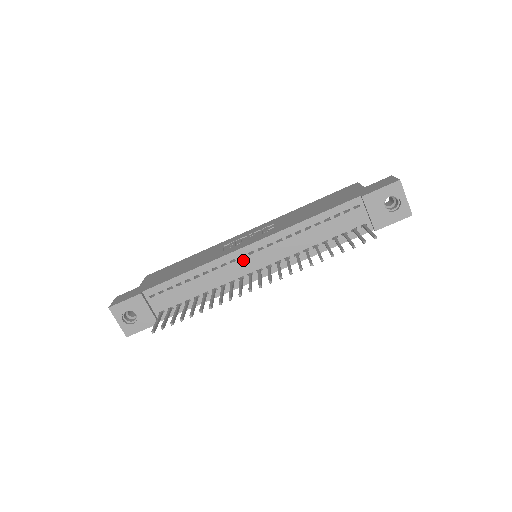
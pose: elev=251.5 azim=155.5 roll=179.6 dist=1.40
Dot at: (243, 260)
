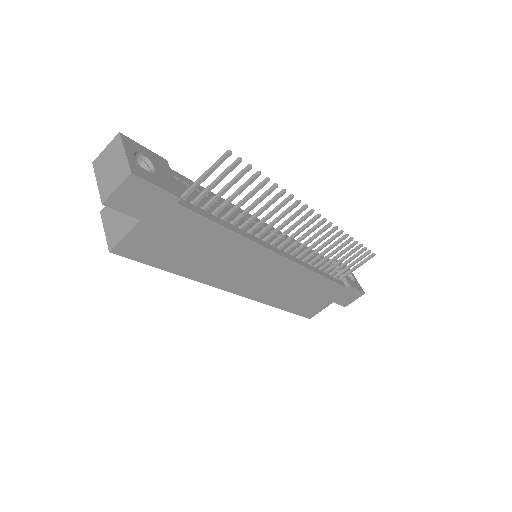
Dot at: occluded
